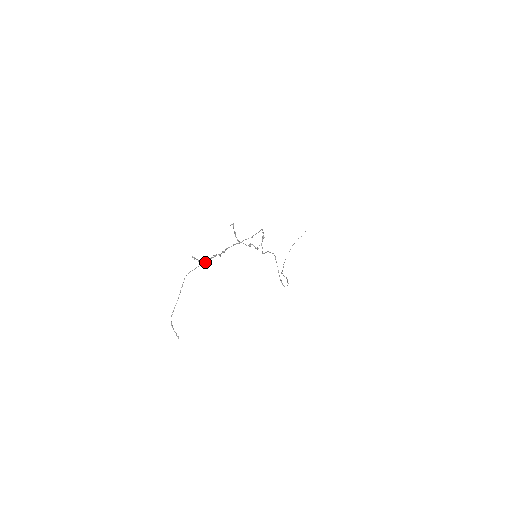
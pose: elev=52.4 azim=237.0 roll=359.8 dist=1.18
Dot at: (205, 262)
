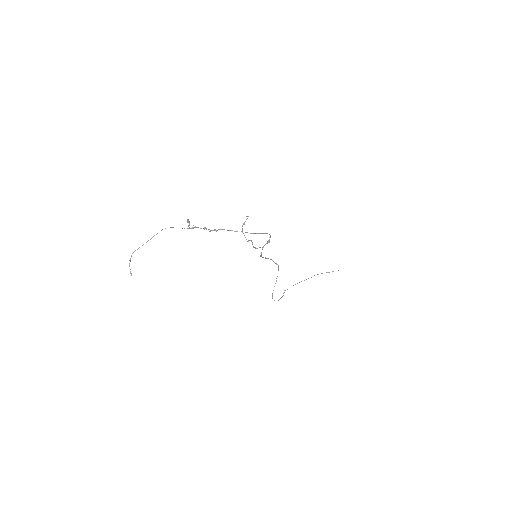
Dot at: (192, 228)
